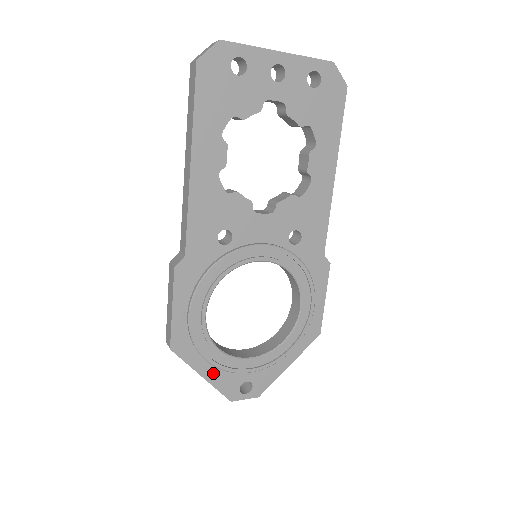
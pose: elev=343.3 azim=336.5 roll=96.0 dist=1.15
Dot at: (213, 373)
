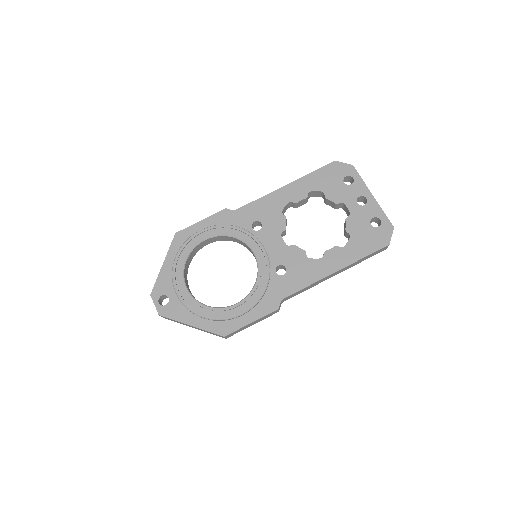
Dot at: (168, 269)
